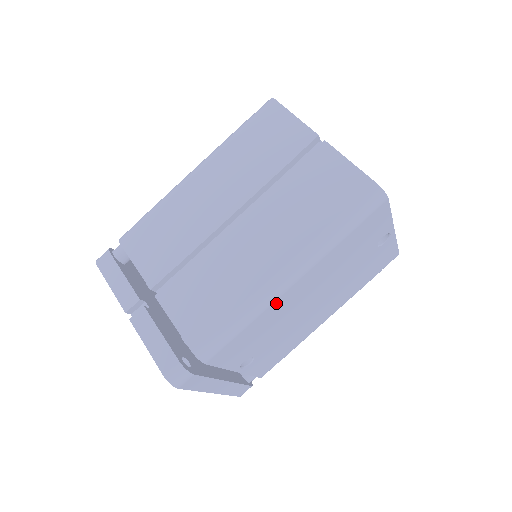
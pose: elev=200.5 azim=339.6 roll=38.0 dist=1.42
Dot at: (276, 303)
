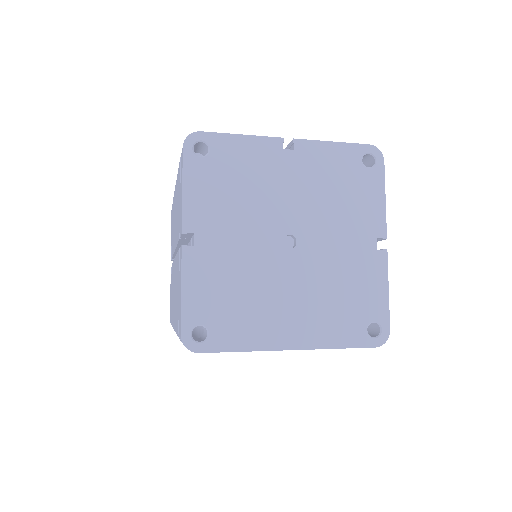
Dot at: occluded
